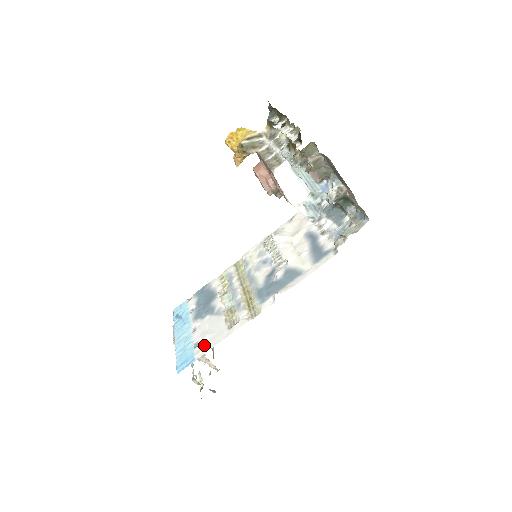
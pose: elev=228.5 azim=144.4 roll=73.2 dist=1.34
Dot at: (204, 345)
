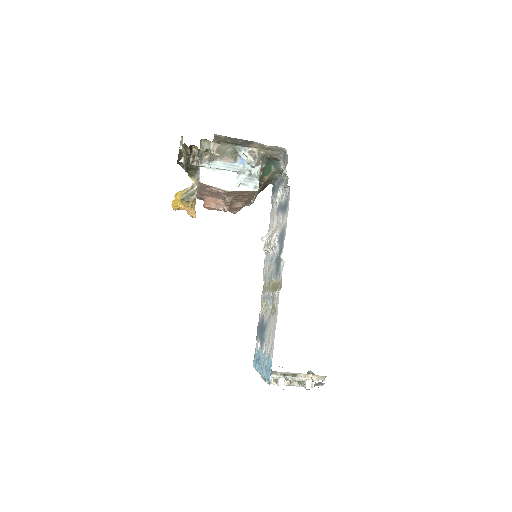
Dot at: (271, 345)
